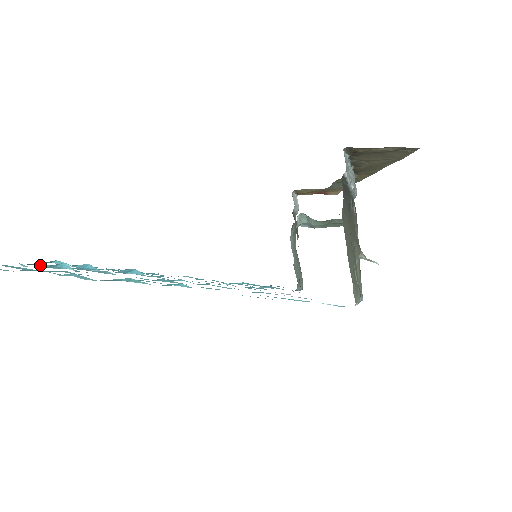
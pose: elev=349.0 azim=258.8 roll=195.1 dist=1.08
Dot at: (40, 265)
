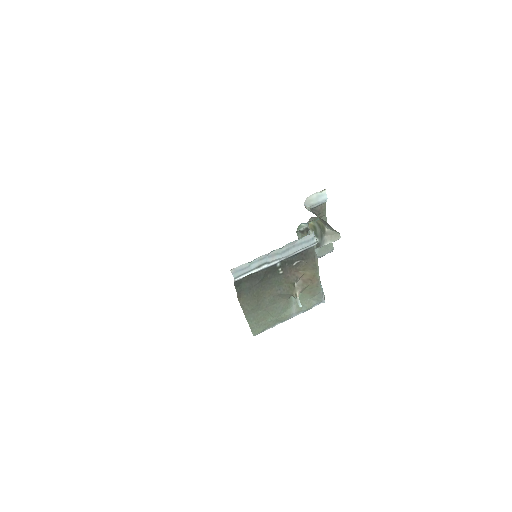
Dot at: occluded
